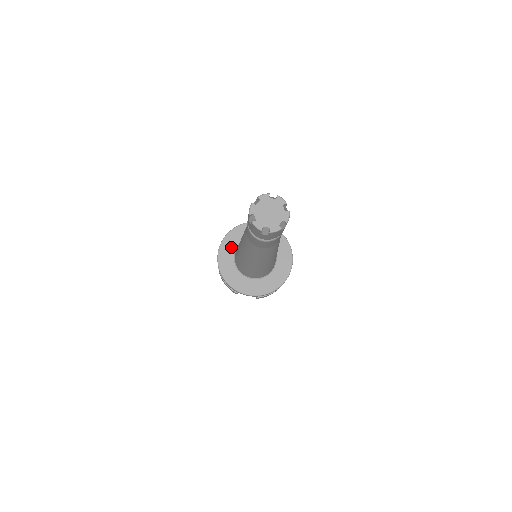
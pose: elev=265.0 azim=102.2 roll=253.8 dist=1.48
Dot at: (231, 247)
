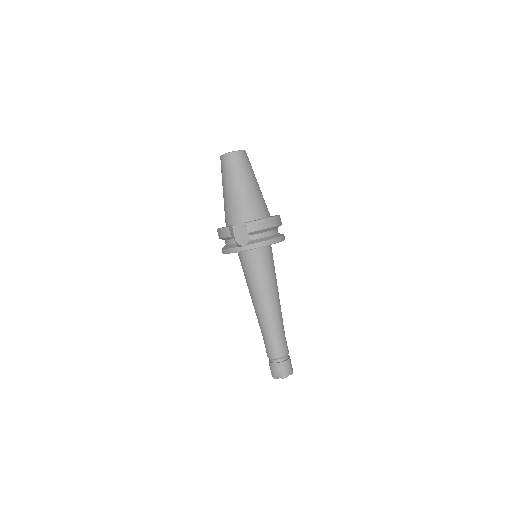
Dot at: occluded
